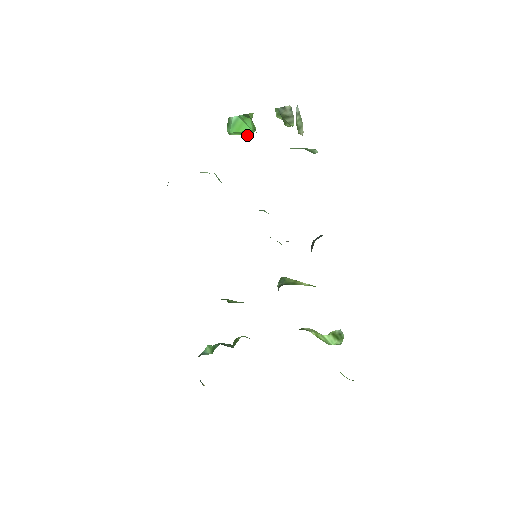
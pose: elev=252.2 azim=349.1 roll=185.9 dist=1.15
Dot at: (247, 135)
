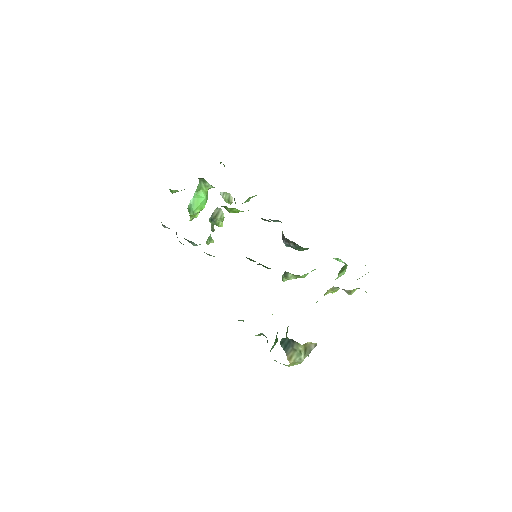
Dot at: occluded
